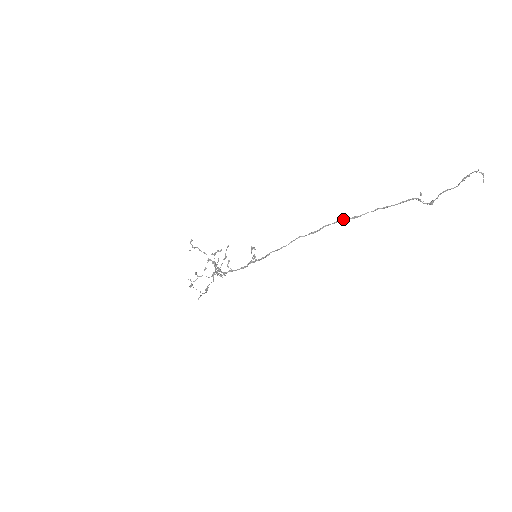
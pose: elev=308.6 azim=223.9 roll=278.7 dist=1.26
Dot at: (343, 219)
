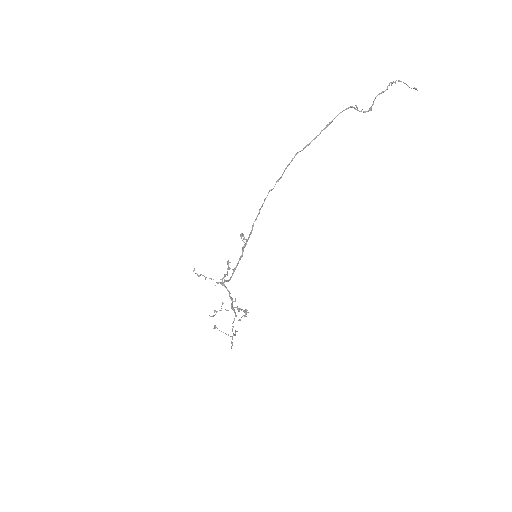
Dot at: (297, 153)
